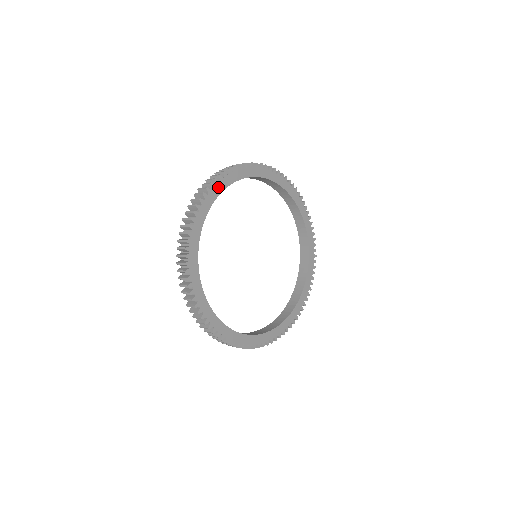
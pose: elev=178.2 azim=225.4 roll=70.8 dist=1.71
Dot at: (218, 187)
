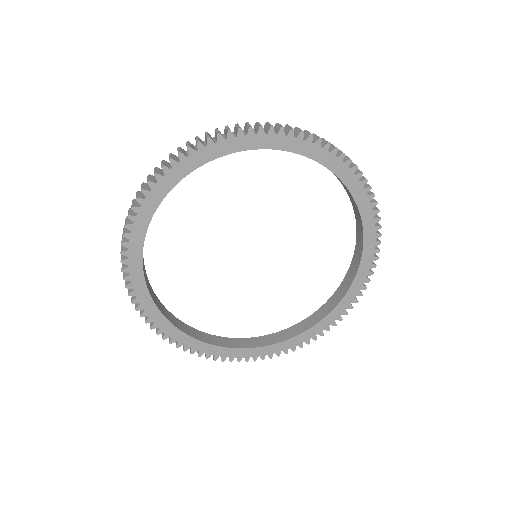
Dot at: (184, 165)
